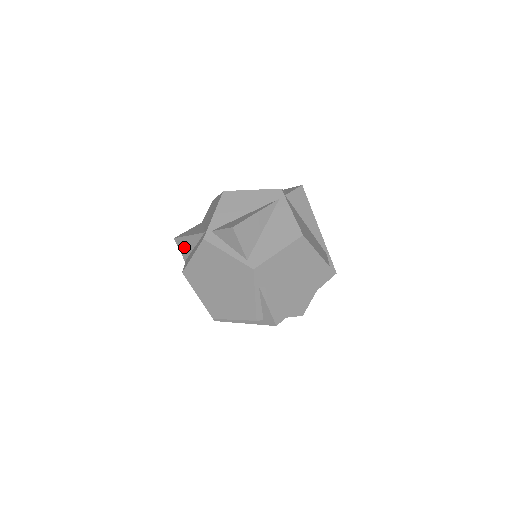
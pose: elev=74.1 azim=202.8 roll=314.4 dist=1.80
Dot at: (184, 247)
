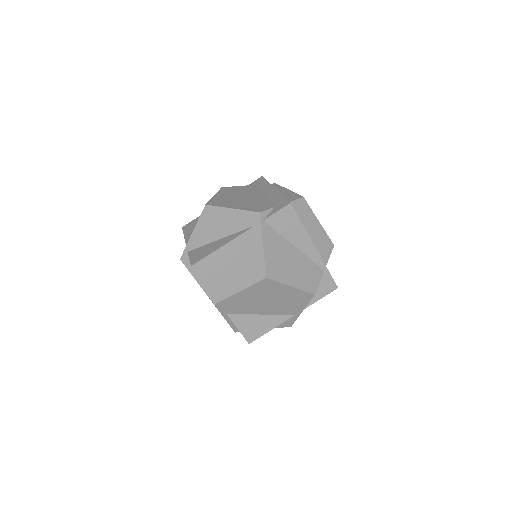
Dot at: occluded
